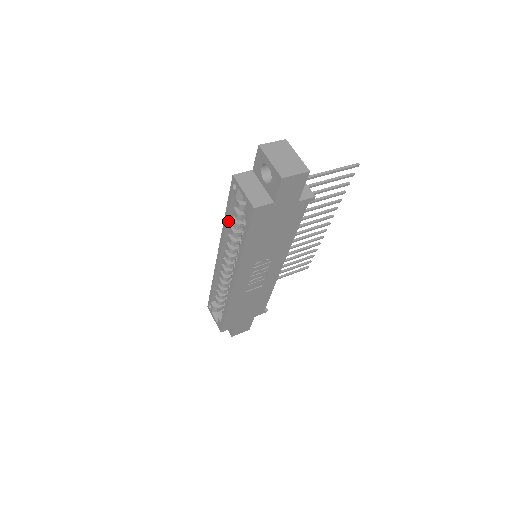
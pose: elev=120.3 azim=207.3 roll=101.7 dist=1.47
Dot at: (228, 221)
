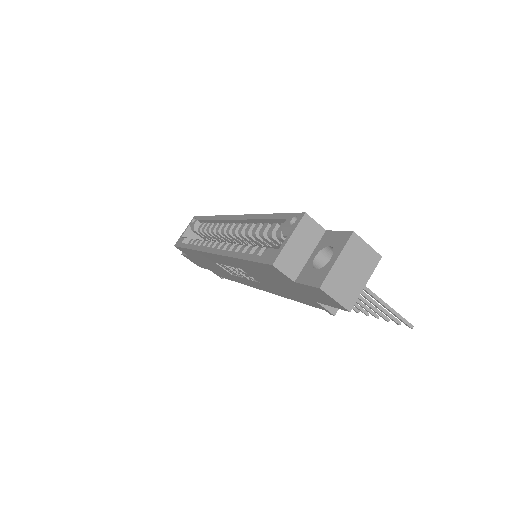
Dot at: (263, 220)
